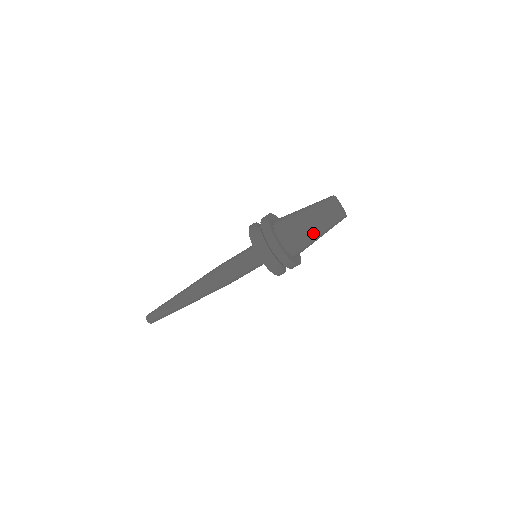
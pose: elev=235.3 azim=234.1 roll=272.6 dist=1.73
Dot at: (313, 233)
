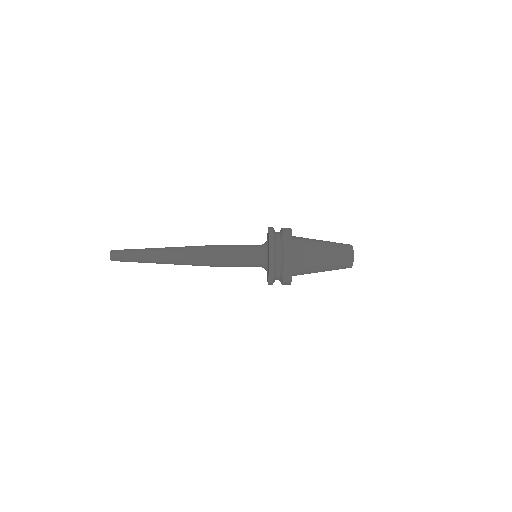
Dot at: (320, 271)
